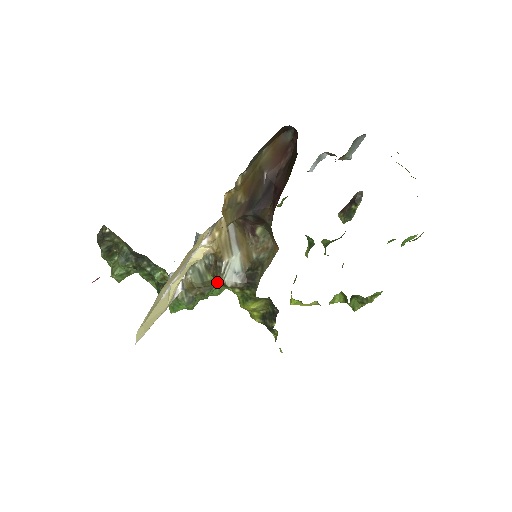
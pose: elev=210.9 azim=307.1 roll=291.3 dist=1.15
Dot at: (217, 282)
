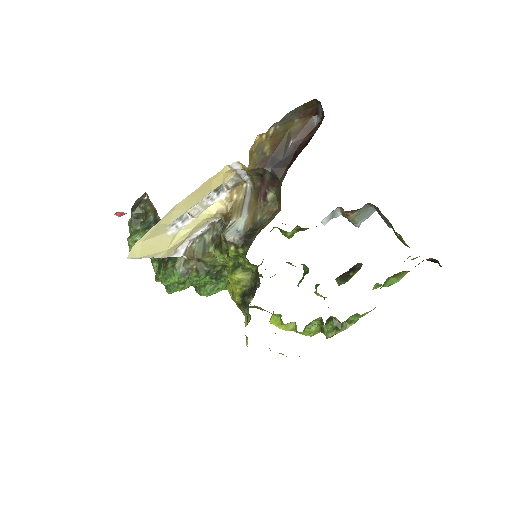
Dot at: (217, 250)
